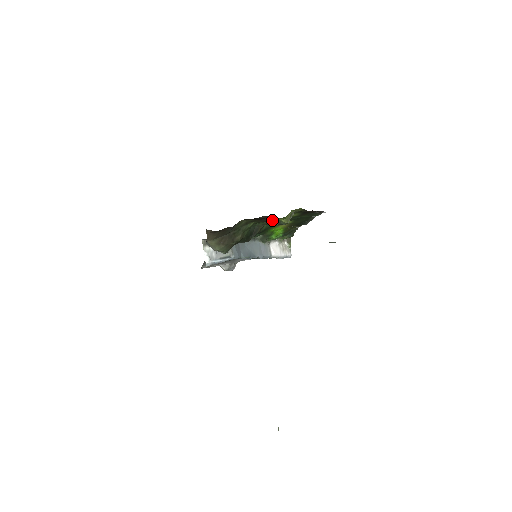
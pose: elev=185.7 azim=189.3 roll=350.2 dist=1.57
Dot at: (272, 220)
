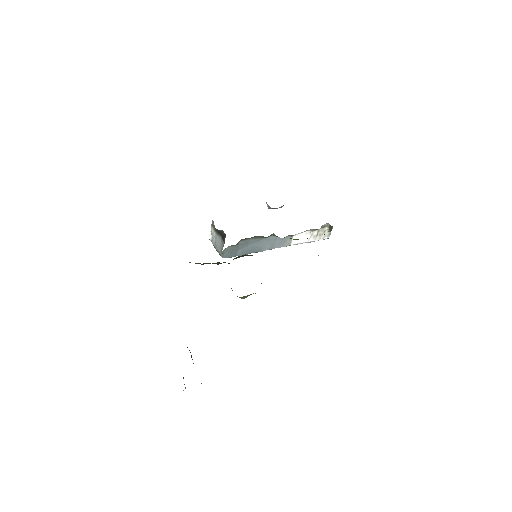
Dot at: occluded
